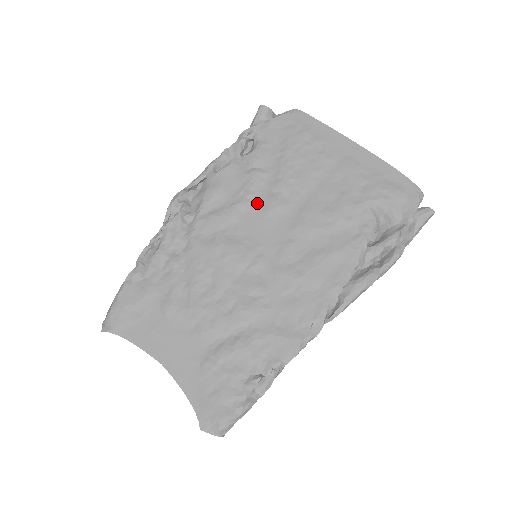
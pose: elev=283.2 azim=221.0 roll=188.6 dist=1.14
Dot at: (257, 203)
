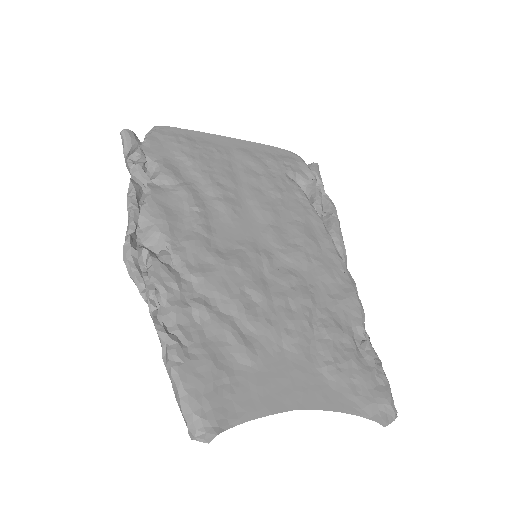
Dot at: (212, 212)
